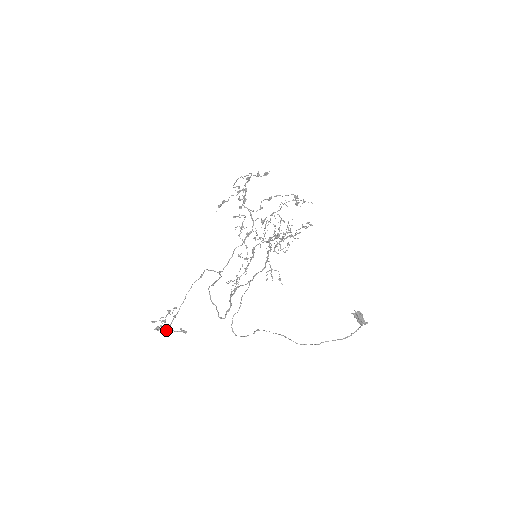
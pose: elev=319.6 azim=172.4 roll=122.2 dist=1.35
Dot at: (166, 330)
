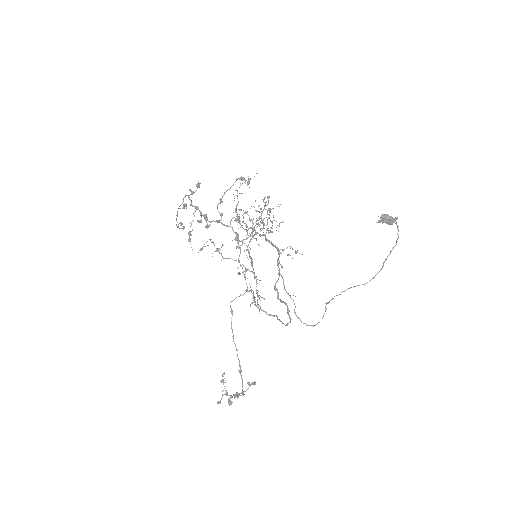
Dot at: occluded
